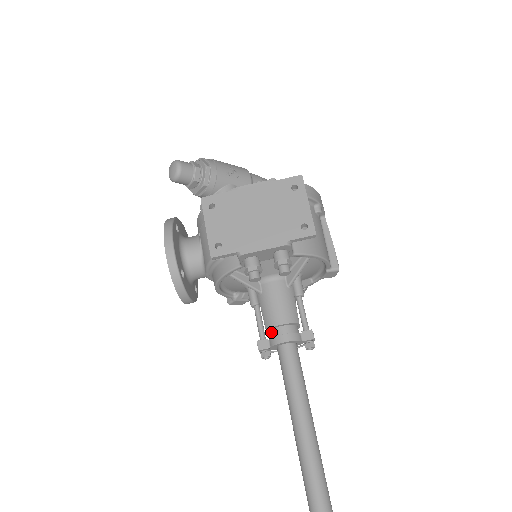
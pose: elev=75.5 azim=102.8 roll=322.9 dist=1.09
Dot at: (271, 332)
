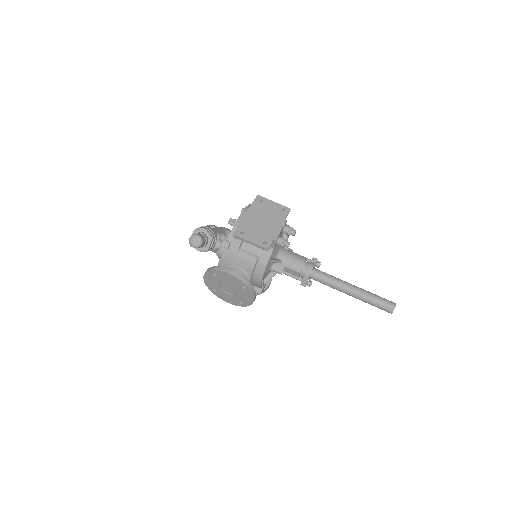
Dot at: (302, 272)
